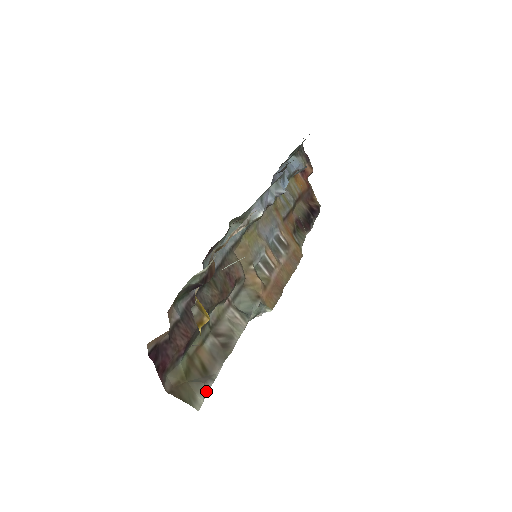
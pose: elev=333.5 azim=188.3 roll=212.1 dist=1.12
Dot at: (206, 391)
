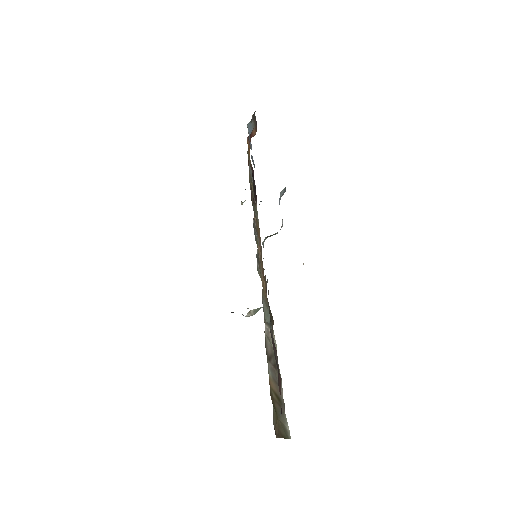
Dot at: (285, 418)
